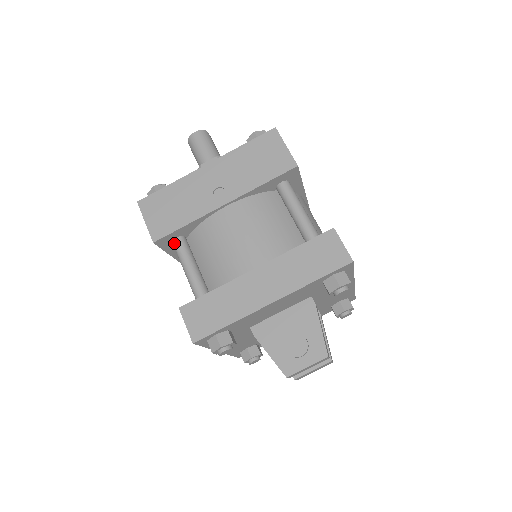
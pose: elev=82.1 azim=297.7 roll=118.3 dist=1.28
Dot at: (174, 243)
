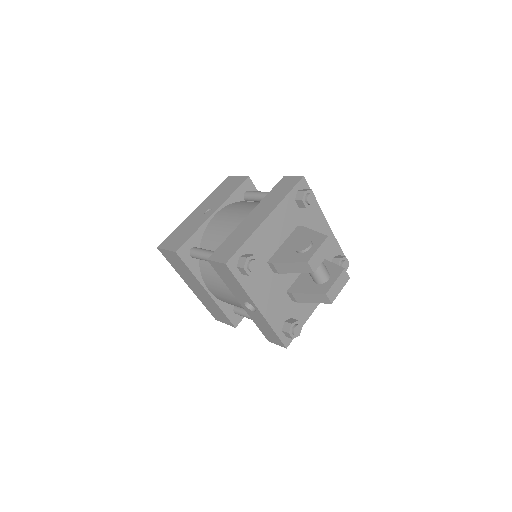
Dot at: (191, 252)
